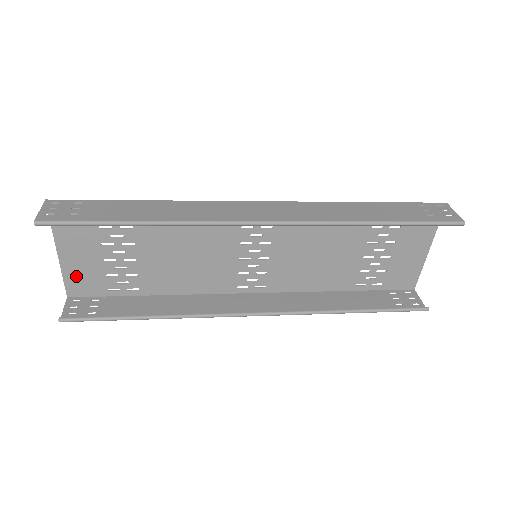
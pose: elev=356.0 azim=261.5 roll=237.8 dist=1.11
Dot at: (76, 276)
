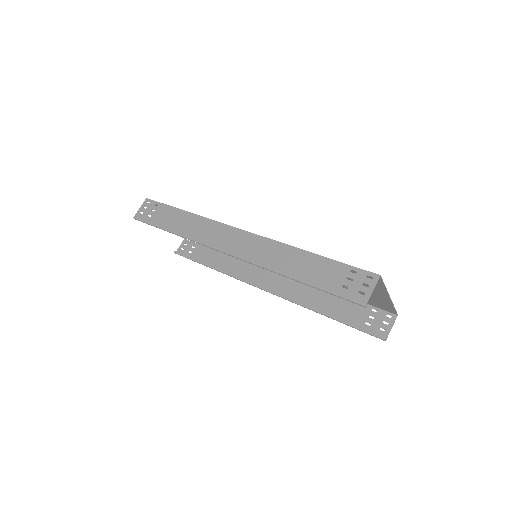
Dot at: occluded
